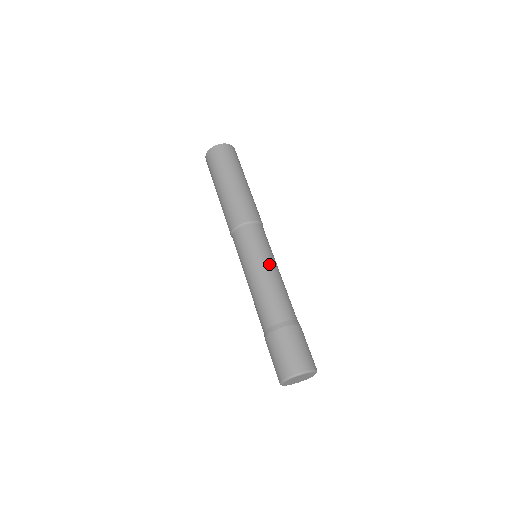
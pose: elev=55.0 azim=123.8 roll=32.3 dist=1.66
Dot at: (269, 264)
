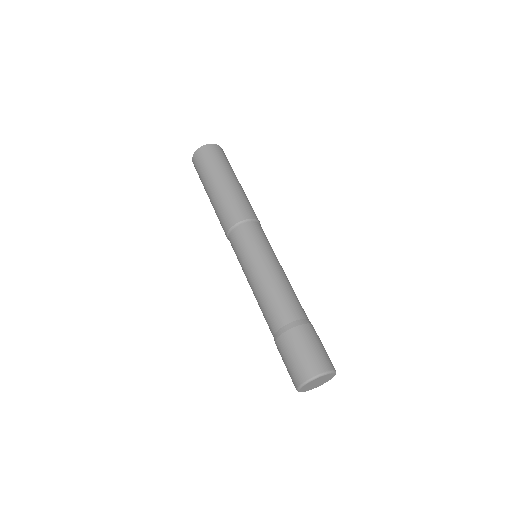
Dot at: (256, 268)
